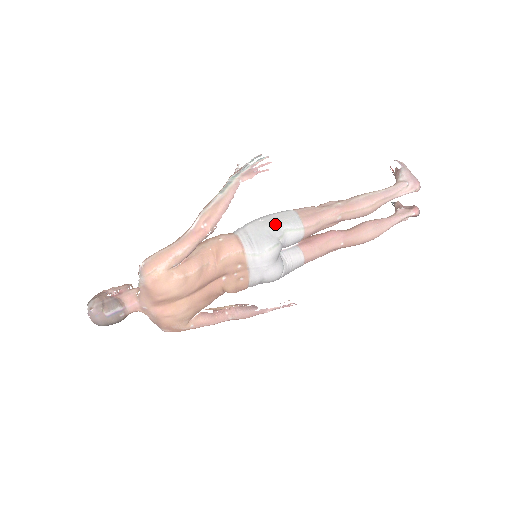
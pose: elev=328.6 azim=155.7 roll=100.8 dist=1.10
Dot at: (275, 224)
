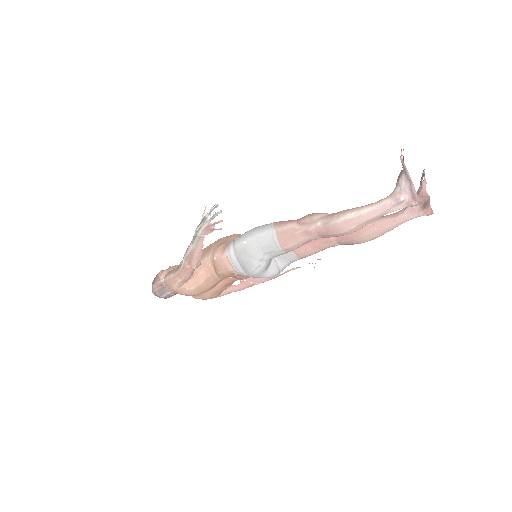
Dot at: (254, 249)
